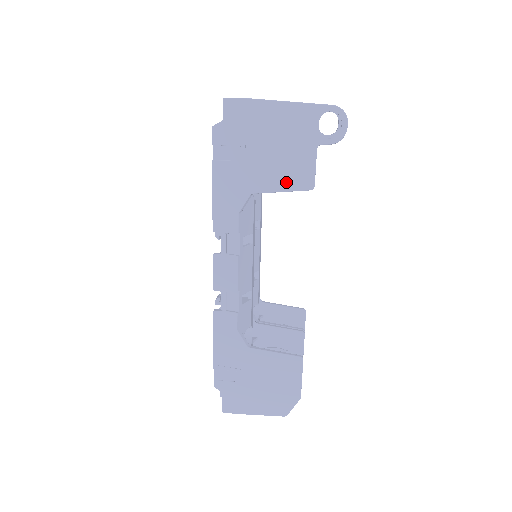
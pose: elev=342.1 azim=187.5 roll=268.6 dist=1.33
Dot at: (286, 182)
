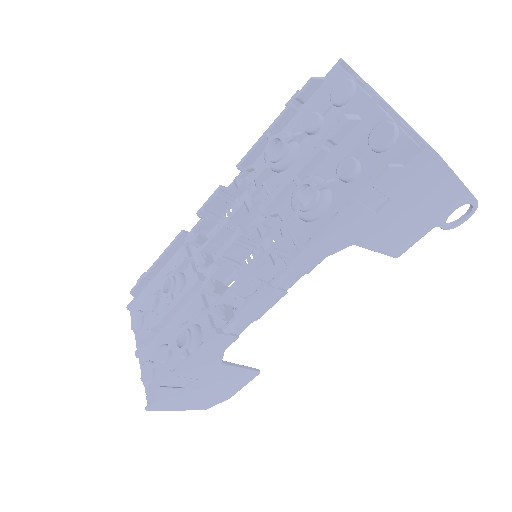
Dot at: (387, 245)
